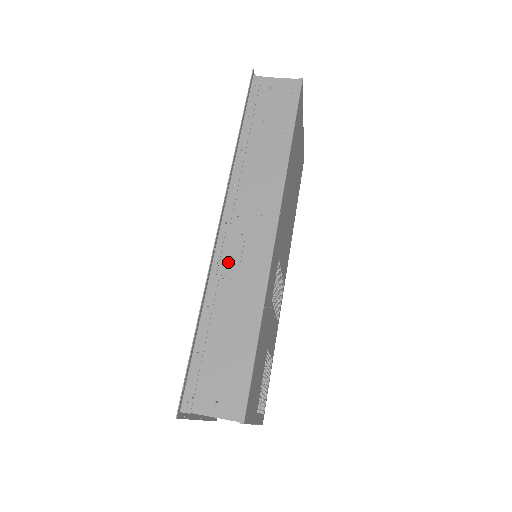
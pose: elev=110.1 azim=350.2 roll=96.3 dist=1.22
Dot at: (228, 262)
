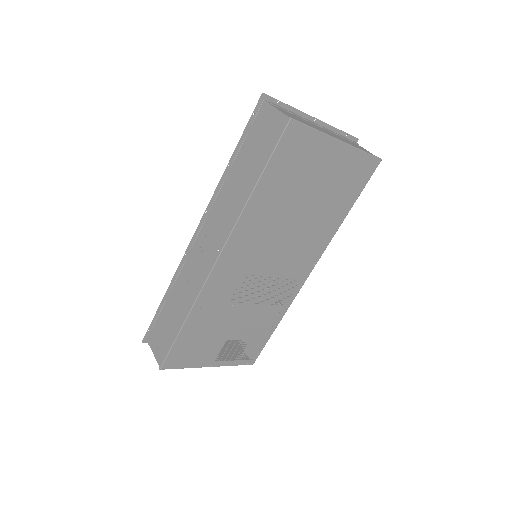
Dot at: (189, 268)
